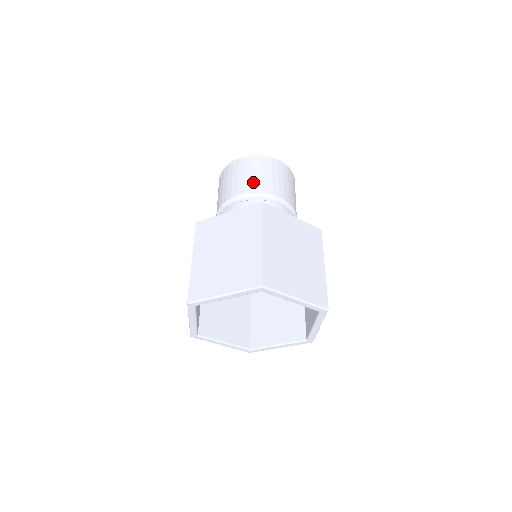
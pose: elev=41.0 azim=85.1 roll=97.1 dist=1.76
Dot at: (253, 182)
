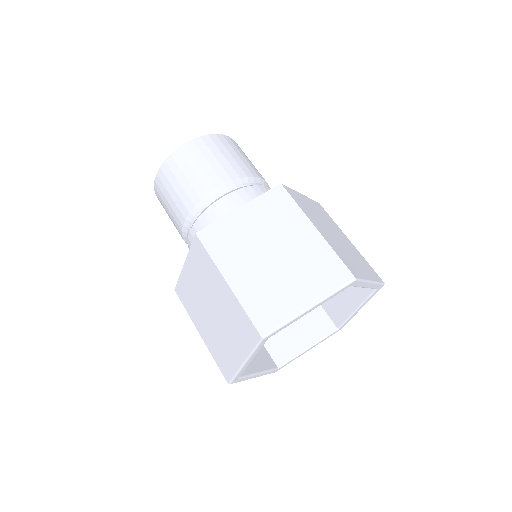
Dot at: (182, 198)
